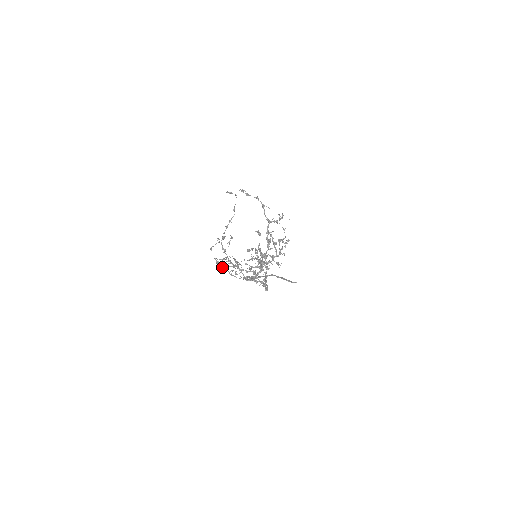
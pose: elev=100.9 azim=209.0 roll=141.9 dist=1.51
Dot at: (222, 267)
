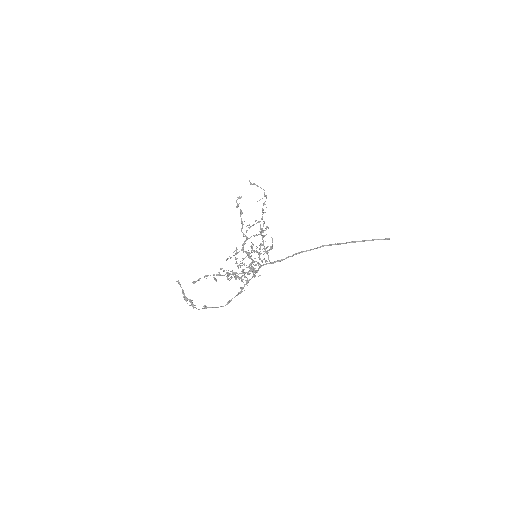
Dot at: (235, 259)
